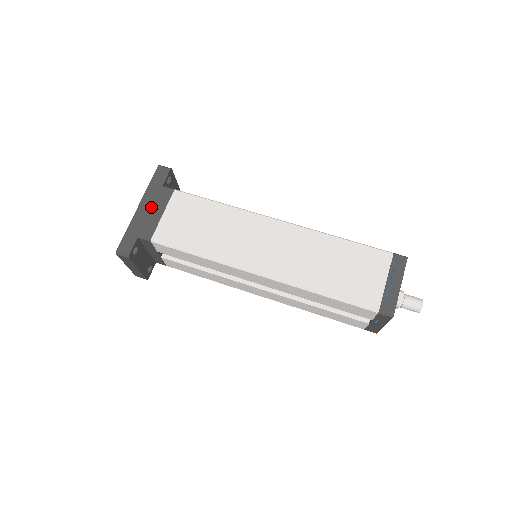
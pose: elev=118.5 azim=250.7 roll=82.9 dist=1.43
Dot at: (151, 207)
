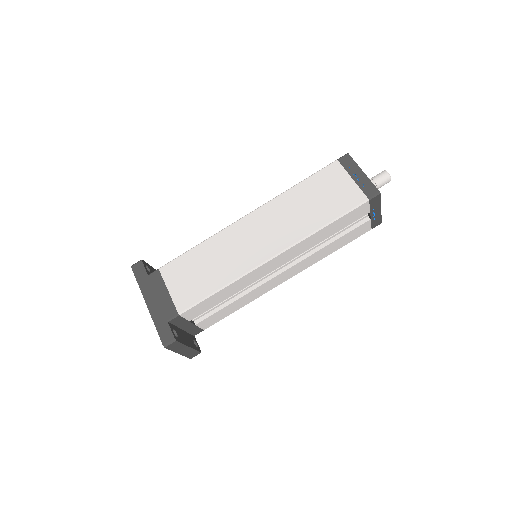
Dot at: (155, 295)
